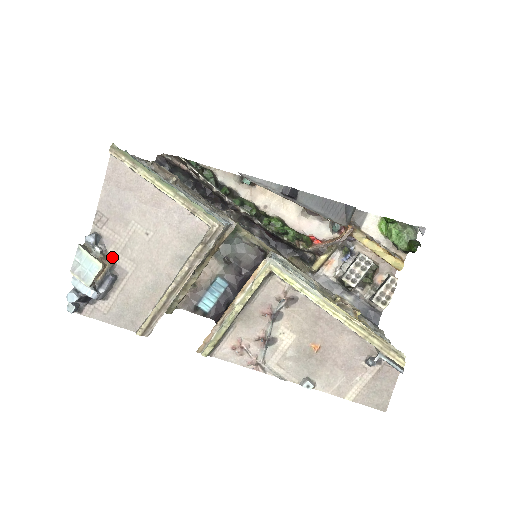
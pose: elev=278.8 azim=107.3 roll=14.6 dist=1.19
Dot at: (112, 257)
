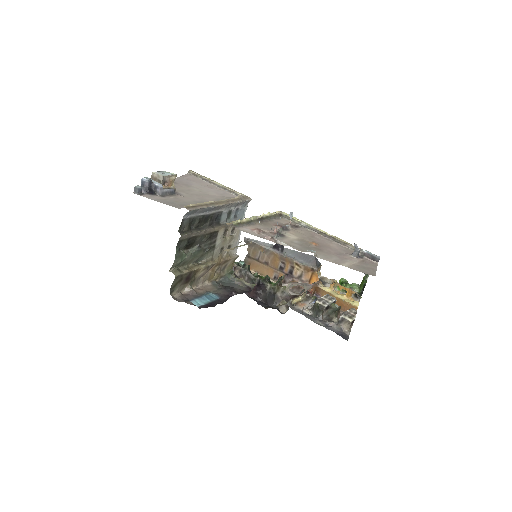
Dot at: occluded
